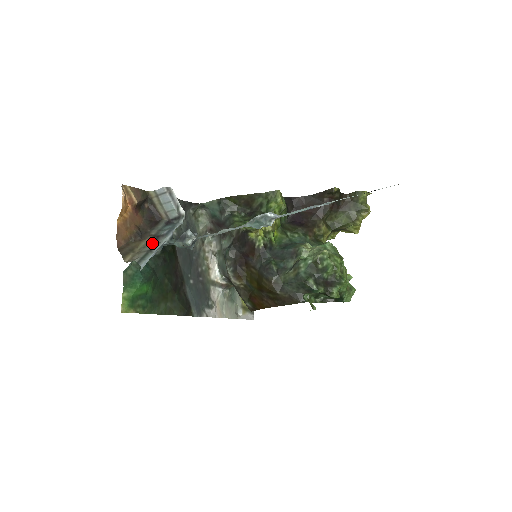
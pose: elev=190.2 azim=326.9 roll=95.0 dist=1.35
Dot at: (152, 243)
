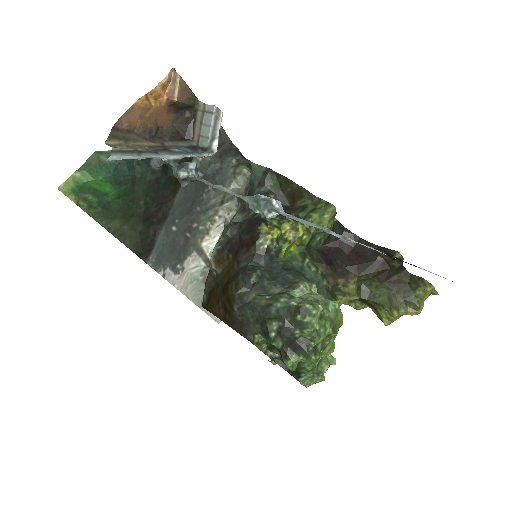
Dot at: (153, 149)
